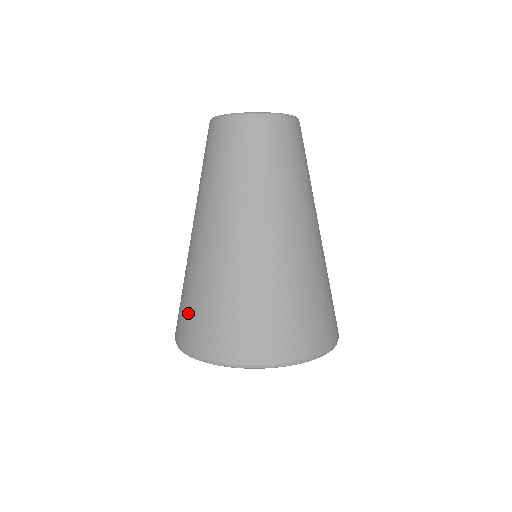
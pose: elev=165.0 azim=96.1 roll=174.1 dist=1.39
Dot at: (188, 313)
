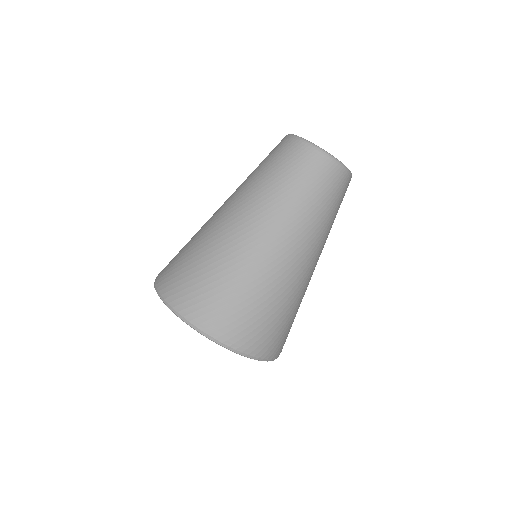
Dot at: (176, 256)
